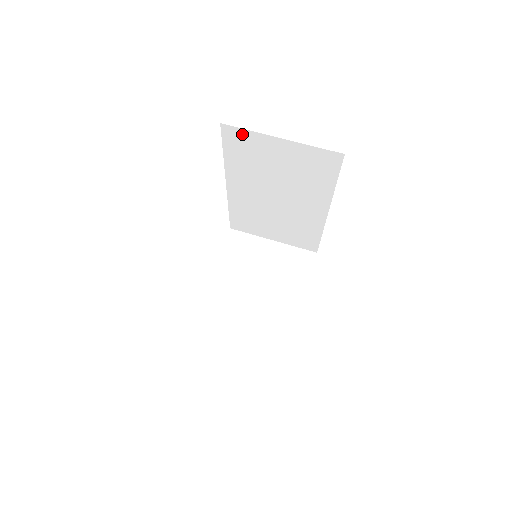
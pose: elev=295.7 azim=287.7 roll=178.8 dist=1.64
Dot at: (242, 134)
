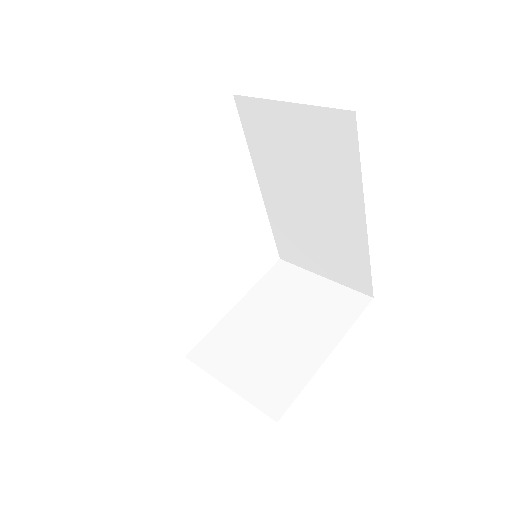
Dot at: (254, 106)
